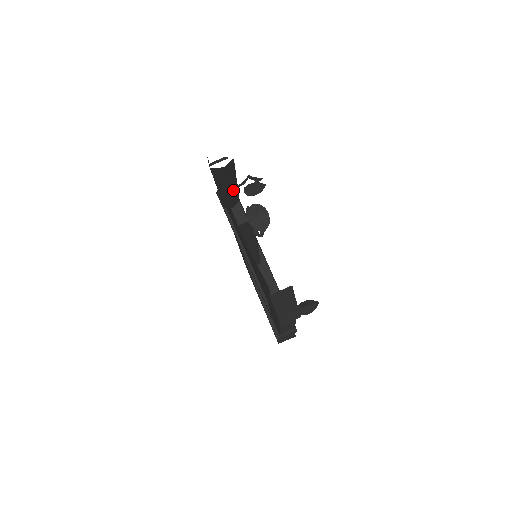
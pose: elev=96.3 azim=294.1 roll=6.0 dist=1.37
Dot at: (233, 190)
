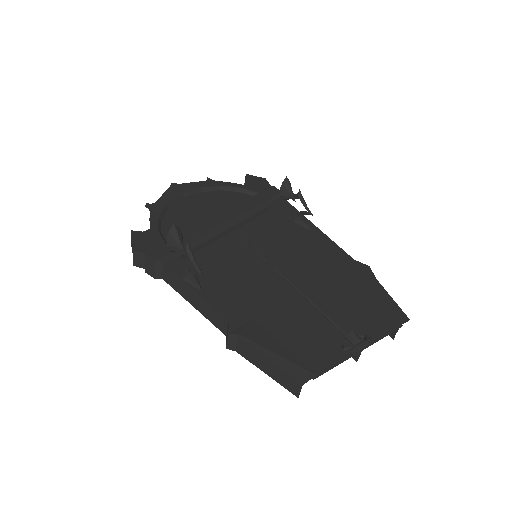
Dot at: occluded
